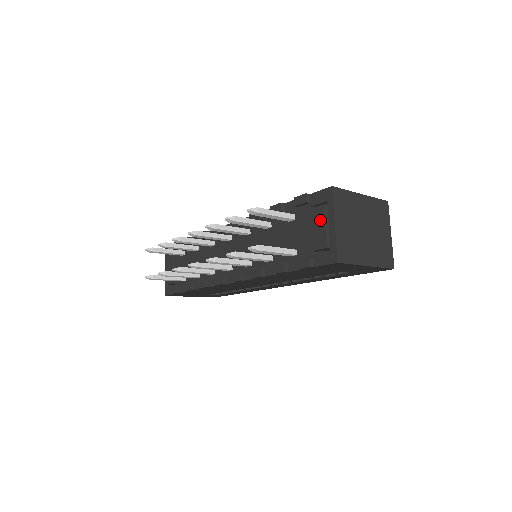
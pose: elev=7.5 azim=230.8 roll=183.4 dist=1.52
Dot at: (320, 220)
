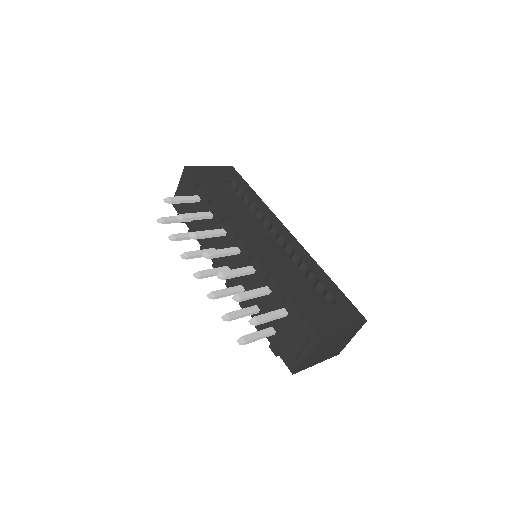
Dot at: (299, 344)
